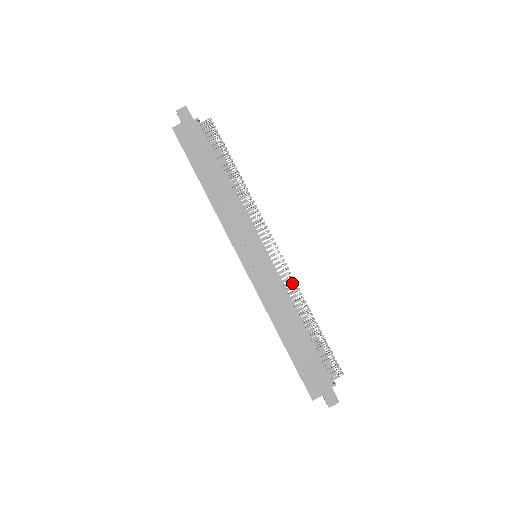
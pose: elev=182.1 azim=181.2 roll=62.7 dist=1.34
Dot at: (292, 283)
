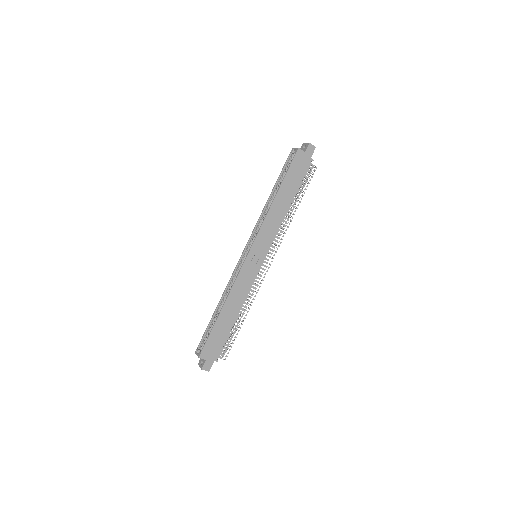
Dot at: occluded
